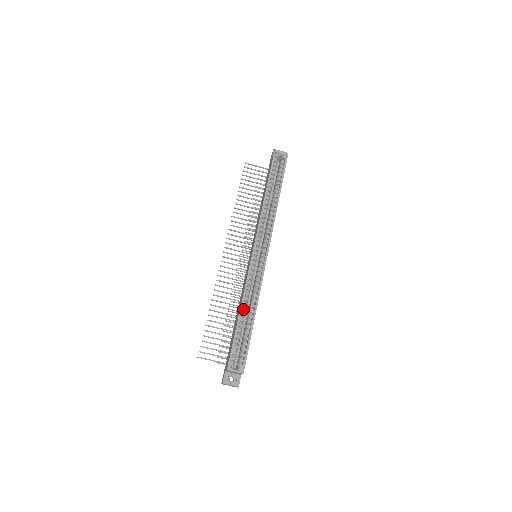
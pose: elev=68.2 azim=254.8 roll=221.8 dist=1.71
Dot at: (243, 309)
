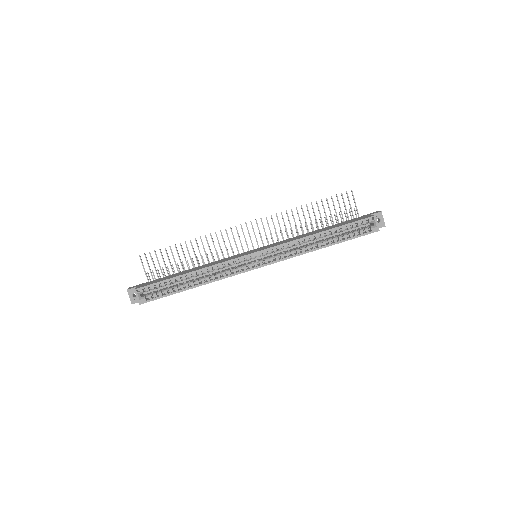
Dot at: (194, 274)
